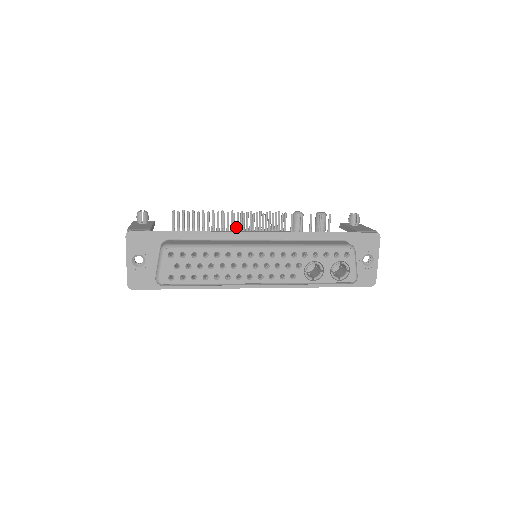
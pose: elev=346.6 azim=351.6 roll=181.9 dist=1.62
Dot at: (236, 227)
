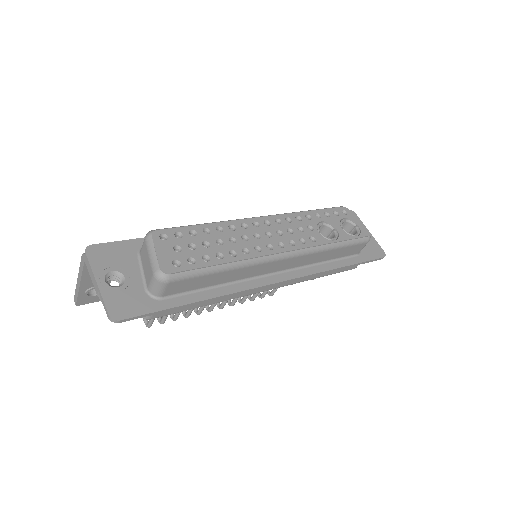
Dot at: occluded
